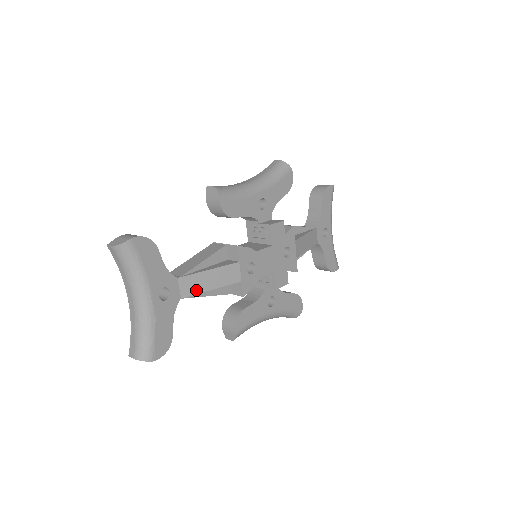
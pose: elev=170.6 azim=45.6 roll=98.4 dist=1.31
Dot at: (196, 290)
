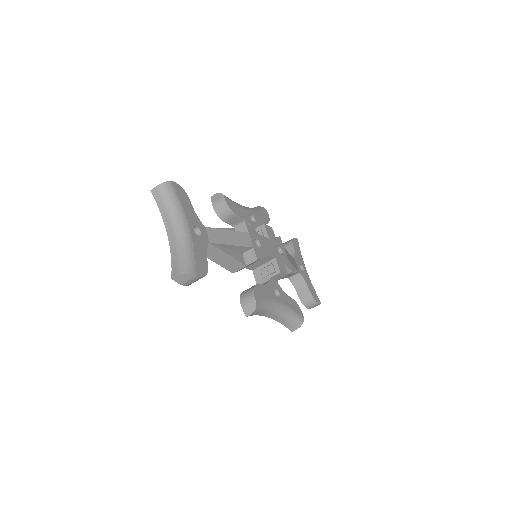
Dot at: (220, 241)
